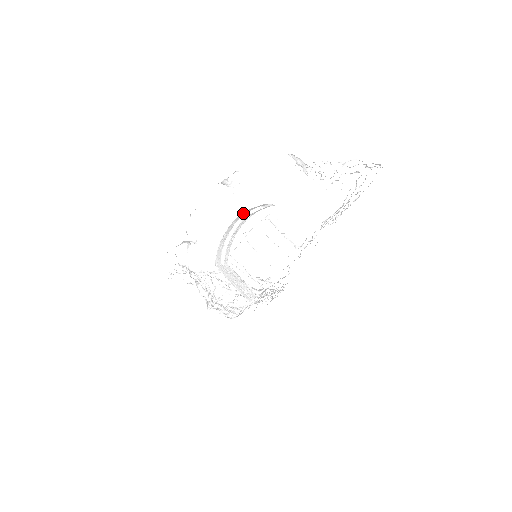
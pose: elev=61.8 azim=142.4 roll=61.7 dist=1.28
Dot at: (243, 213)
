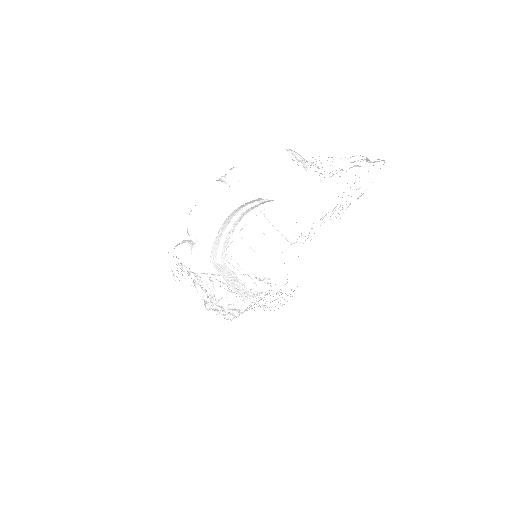
Dot at: (238, 208)
